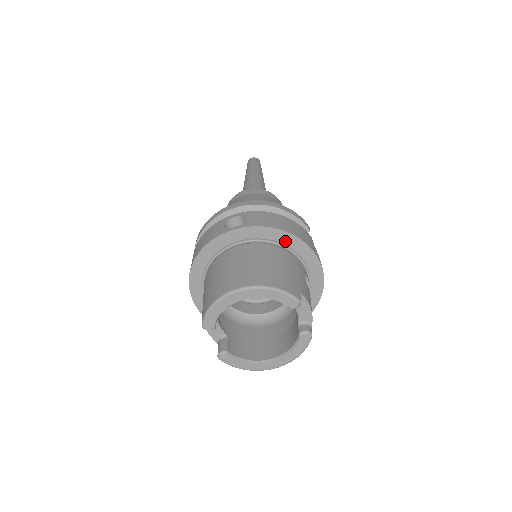
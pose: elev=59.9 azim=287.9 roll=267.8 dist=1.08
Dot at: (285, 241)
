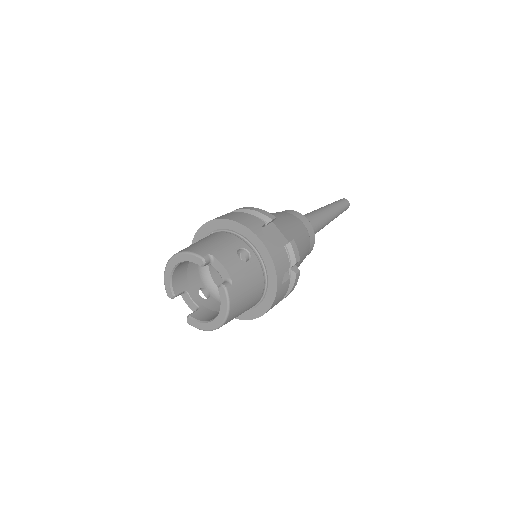
Dot at: (228, 227)
